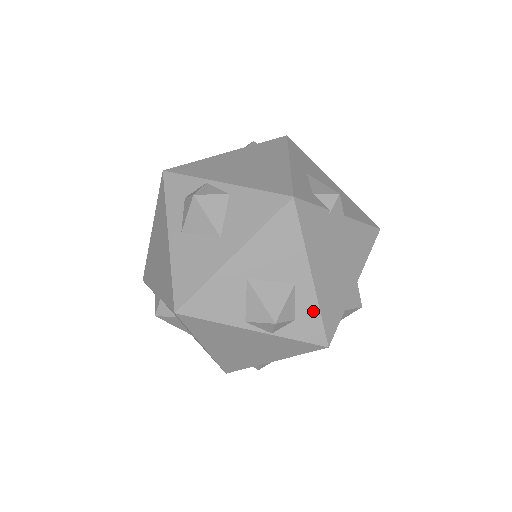
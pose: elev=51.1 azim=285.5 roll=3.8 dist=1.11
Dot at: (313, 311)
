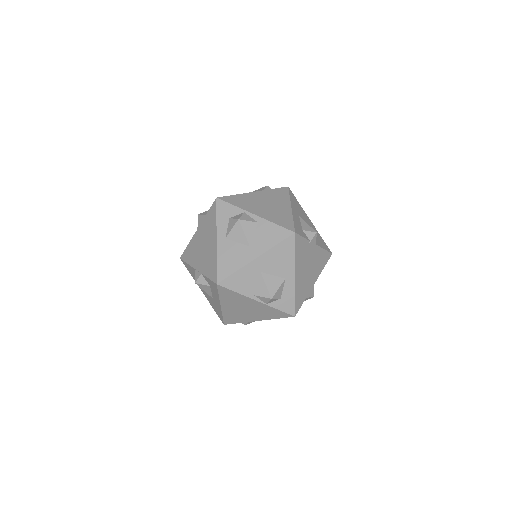
Dot at: (291, 295)
